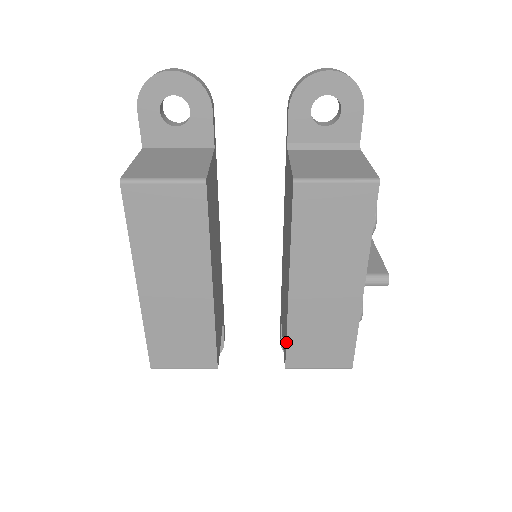
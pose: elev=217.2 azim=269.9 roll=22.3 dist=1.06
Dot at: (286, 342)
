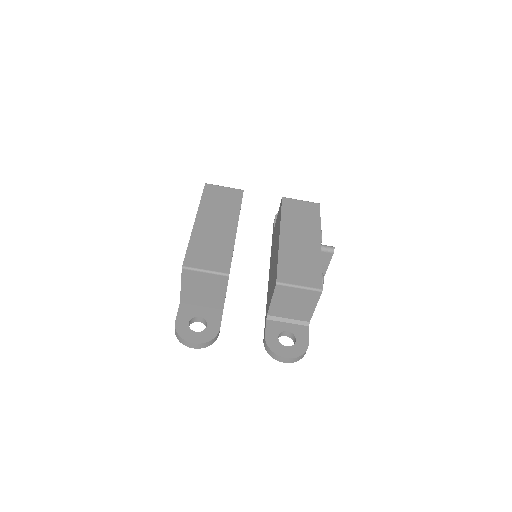
Dot at: (277, 264)
